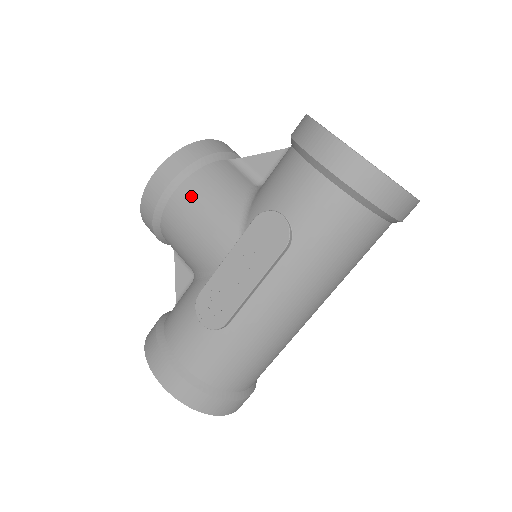
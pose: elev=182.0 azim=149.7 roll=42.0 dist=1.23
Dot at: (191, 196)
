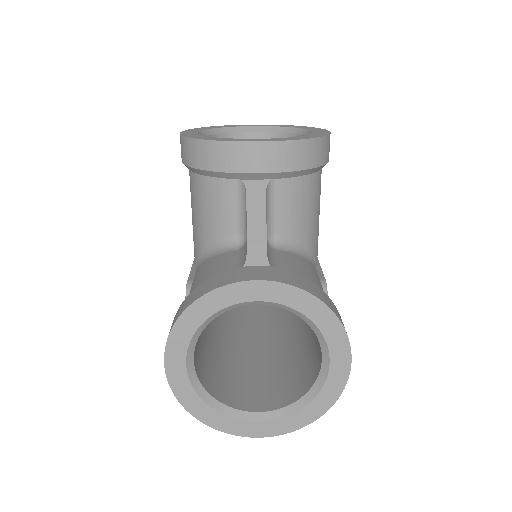
Dot at: (191, 191)
